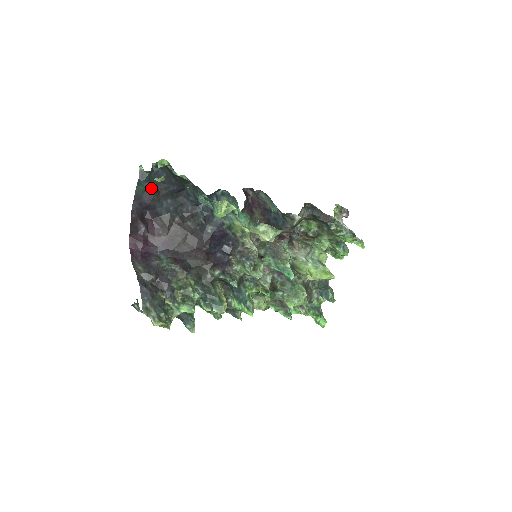
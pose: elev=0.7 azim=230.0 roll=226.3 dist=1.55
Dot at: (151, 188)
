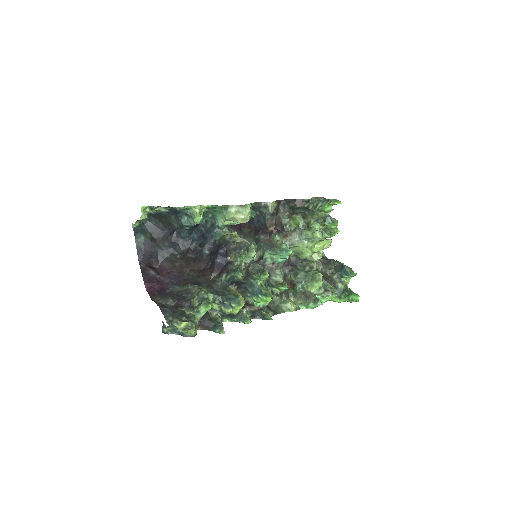
Dot at: (147, 238)
